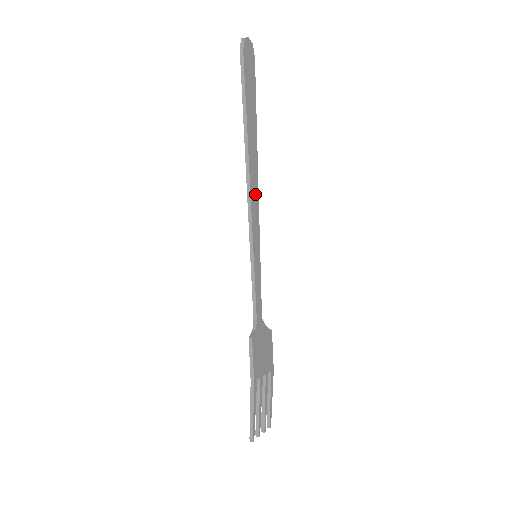
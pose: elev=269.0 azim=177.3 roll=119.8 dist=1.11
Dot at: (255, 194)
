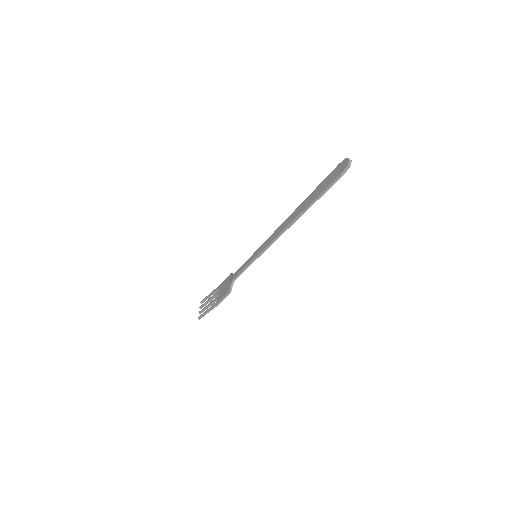
Dot at: occluded
